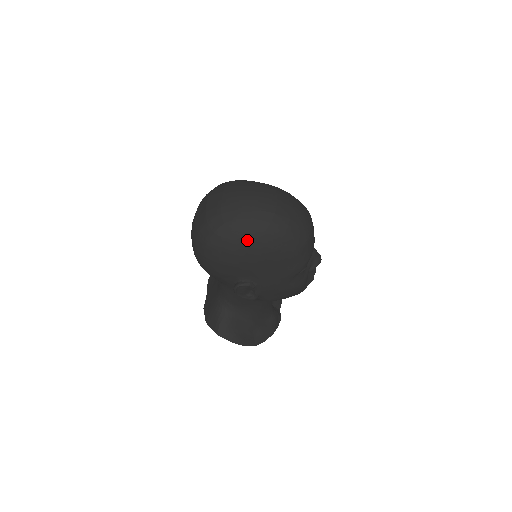
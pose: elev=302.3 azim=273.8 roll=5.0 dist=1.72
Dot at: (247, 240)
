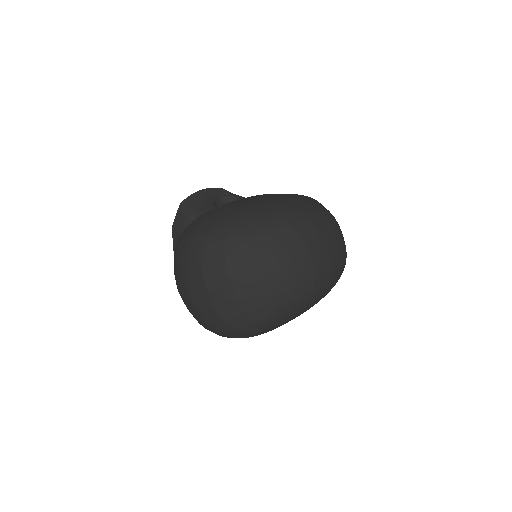
Dot at: (286, 321)
